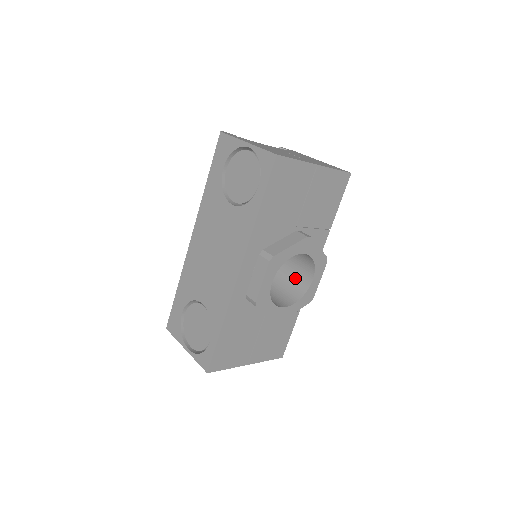
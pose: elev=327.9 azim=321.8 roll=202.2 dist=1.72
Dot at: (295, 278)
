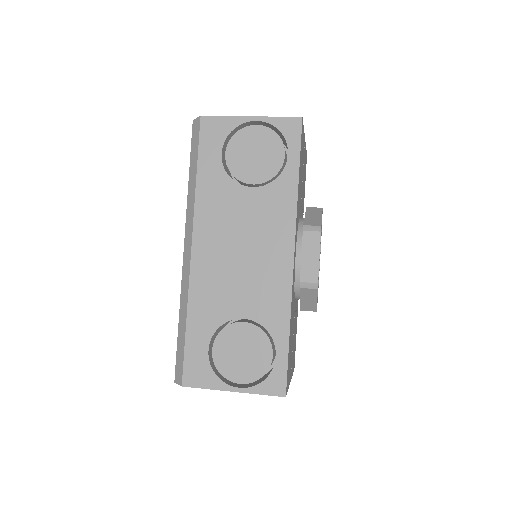
Dot at: occluded
